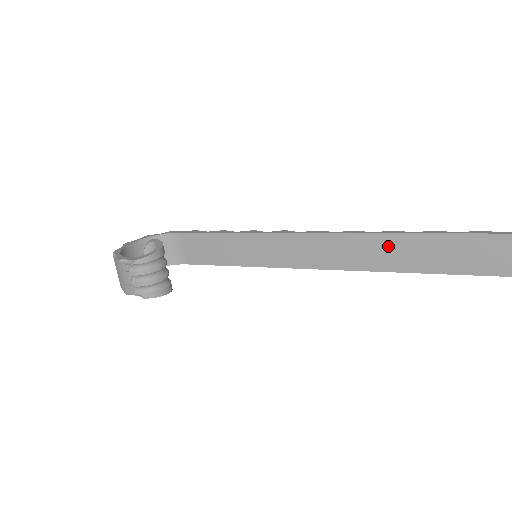
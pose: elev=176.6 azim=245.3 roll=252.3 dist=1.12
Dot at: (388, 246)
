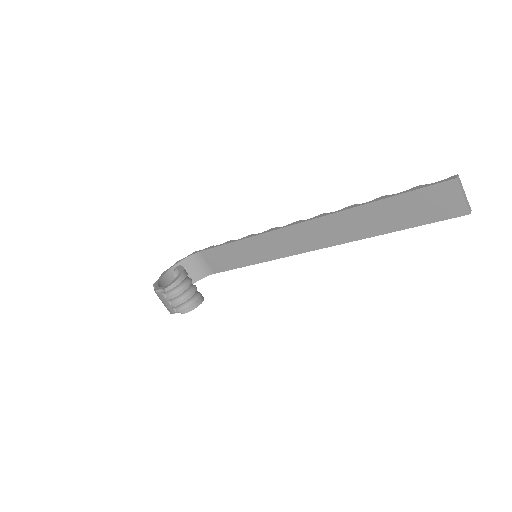
Dot at: (351, 220)
